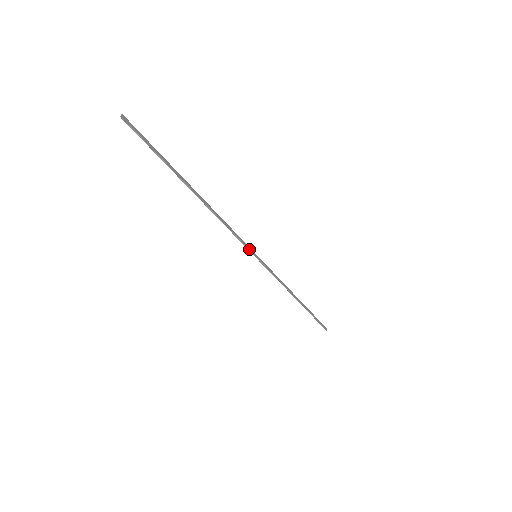
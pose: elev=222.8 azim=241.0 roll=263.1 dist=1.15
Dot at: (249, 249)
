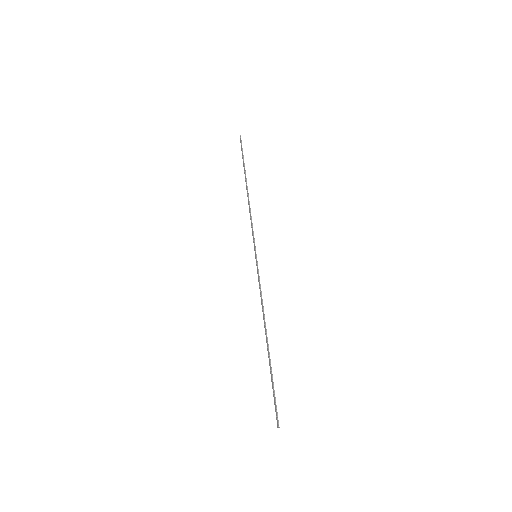
Dot at: (257, 267)
